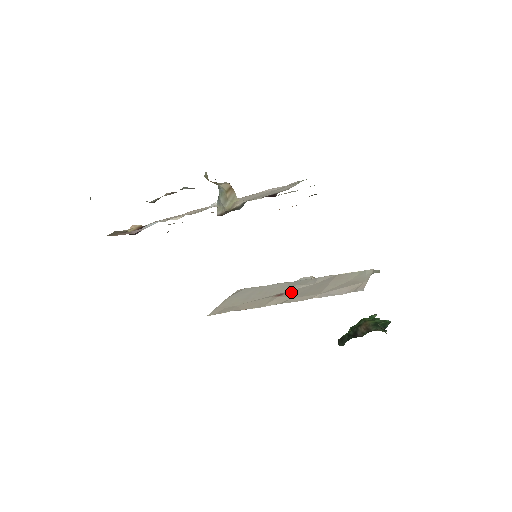
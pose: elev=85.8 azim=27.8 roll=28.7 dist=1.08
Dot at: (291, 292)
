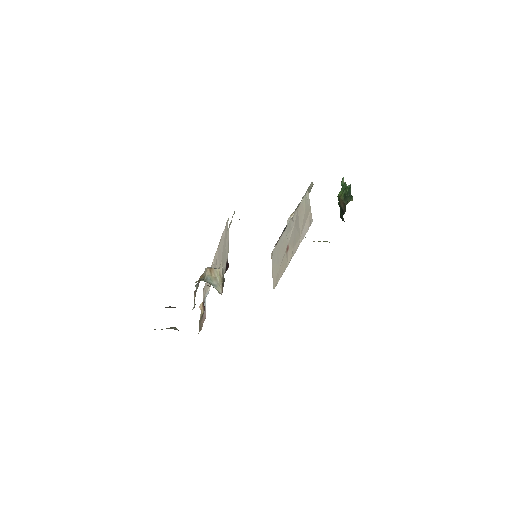
Dot at: (290, 242)
